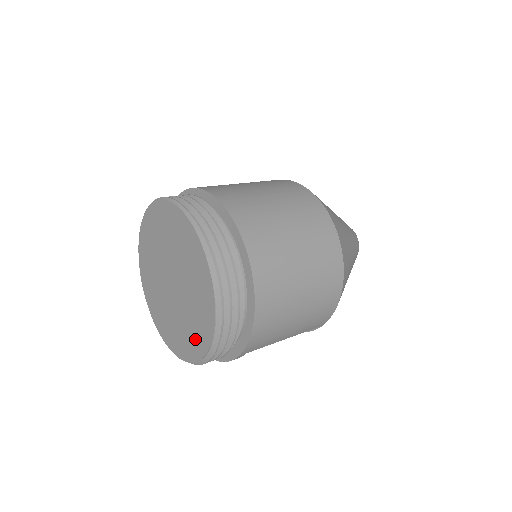
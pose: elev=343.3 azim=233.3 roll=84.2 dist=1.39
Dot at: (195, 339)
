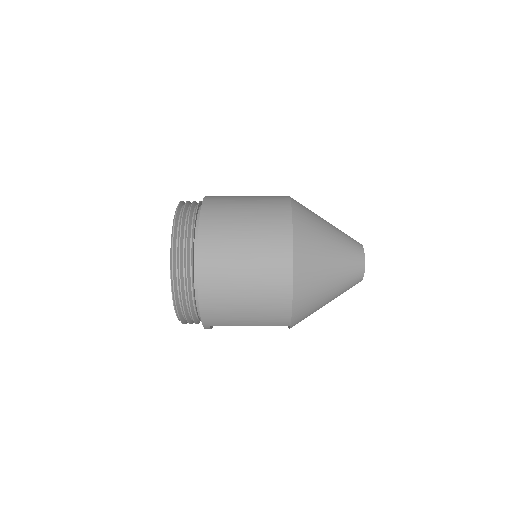
Dot at: occluded
